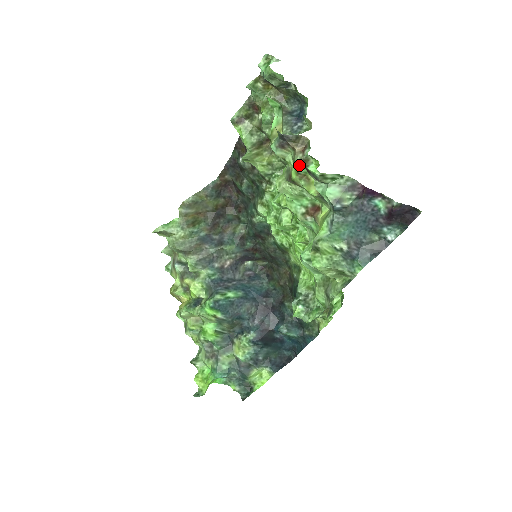
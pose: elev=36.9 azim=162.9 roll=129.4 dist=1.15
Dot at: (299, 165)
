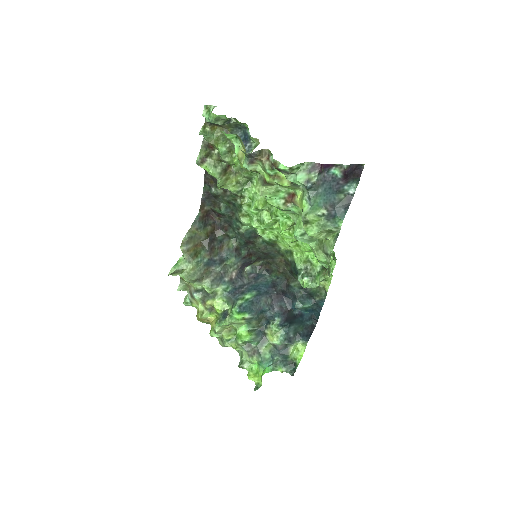
Dot at: (269, 170)
